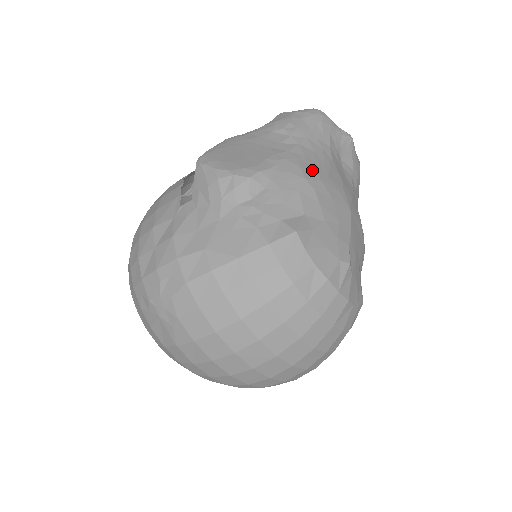
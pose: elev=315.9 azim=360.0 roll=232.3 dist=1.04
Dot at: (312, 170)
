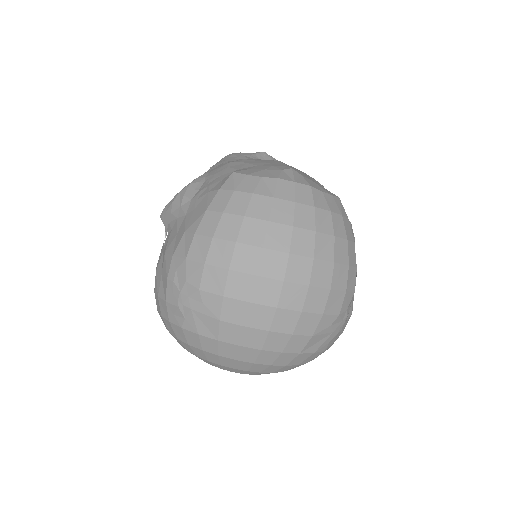
Dot at: occluded
